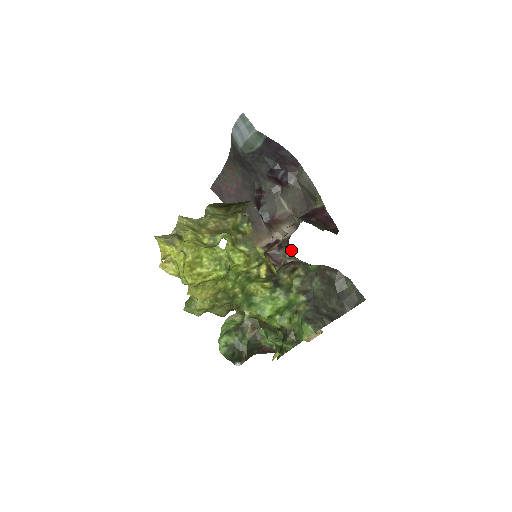
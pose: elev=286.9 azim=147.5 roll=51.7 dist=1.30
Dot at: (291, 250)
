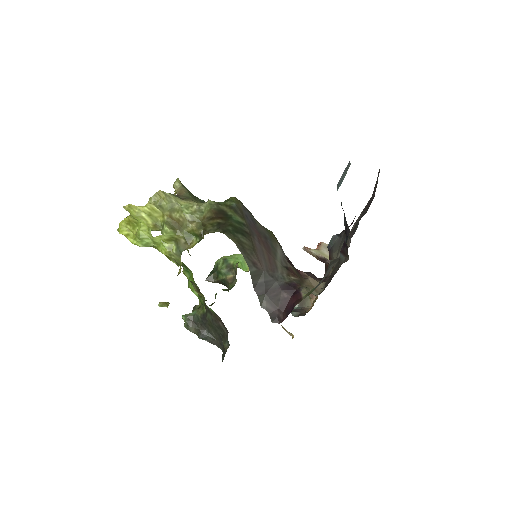
Dot at: occluded
